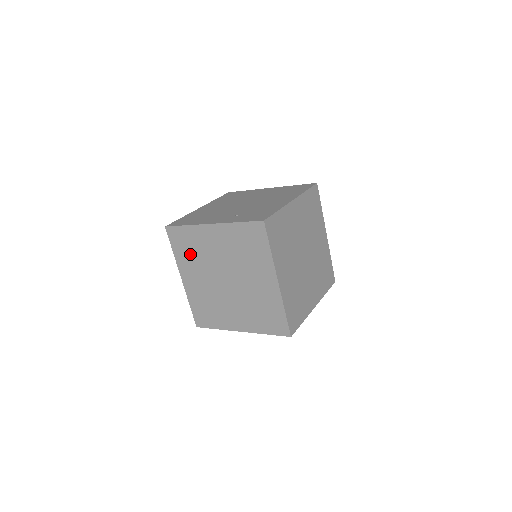
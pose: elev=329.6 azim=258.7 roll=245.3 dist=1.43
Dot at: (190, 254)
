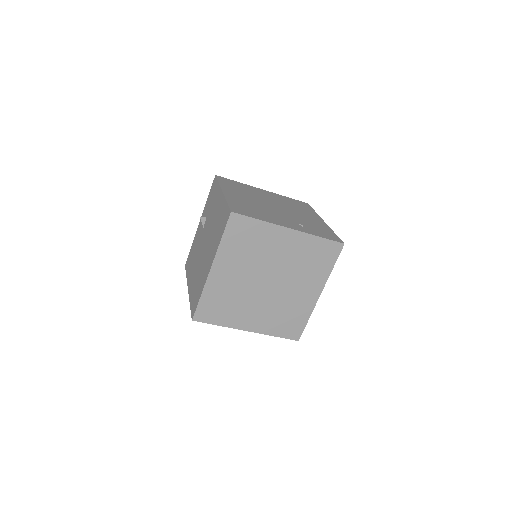
Dot at: (243, 248)
